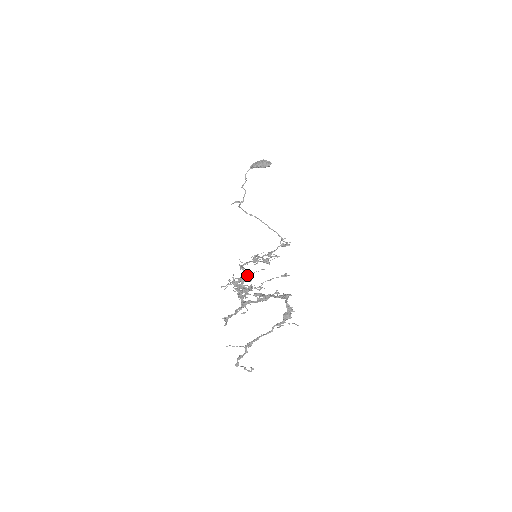
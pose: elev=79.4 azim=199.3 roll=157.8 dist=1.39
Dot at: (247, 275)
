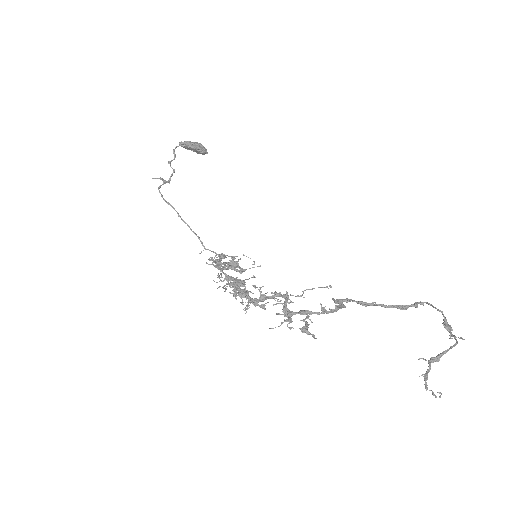
Dot at: (239, 279)
